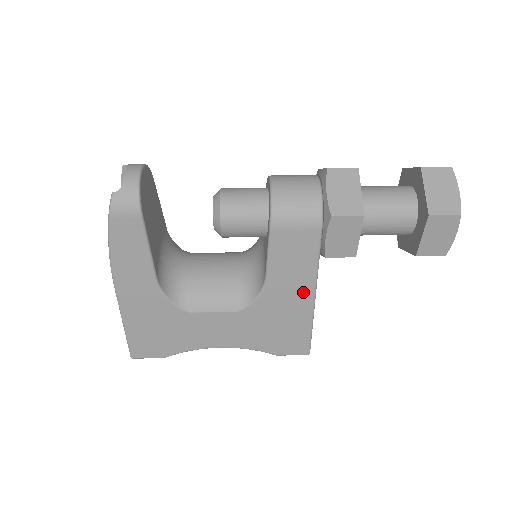
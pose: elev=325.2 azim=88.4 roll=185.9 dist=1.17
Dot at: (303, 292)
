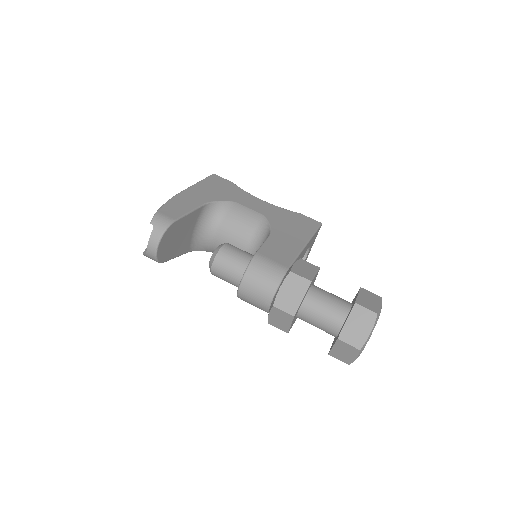
Dot at: occluded
